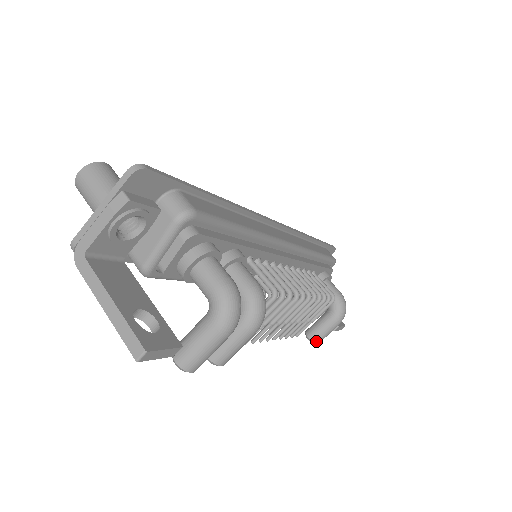
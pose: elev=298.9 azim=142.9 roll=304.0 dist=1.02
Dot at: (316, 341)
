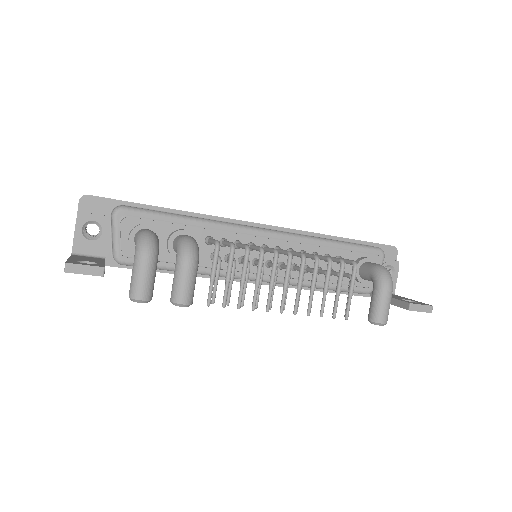
Dot at: (376, 319)
